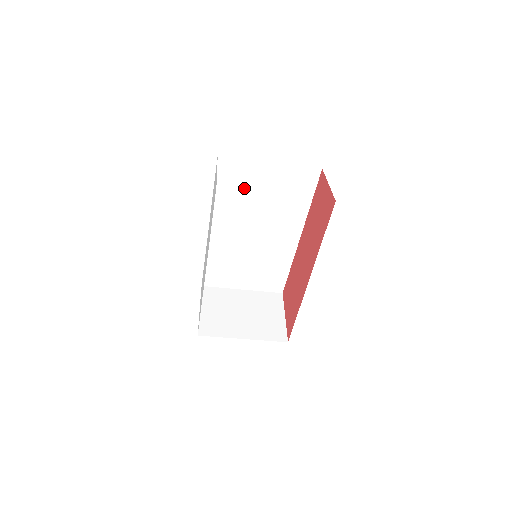
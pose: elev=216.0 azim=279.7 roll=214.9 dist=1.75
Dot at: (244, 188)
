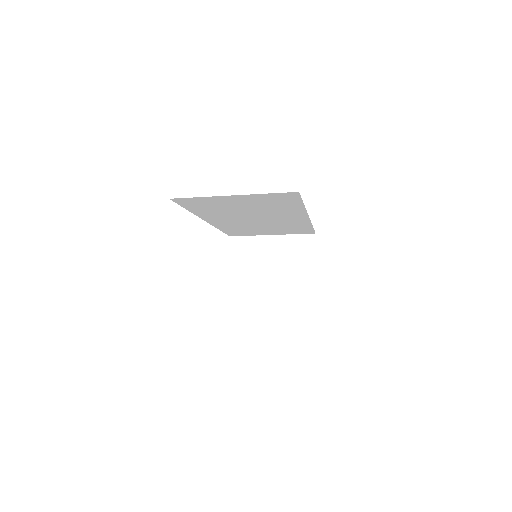
Dot at: (218, 206)
